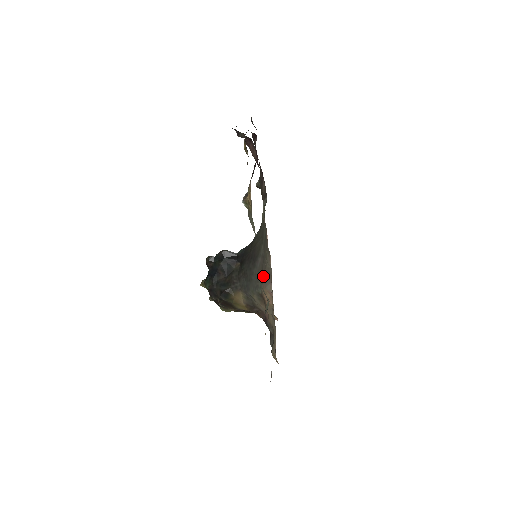
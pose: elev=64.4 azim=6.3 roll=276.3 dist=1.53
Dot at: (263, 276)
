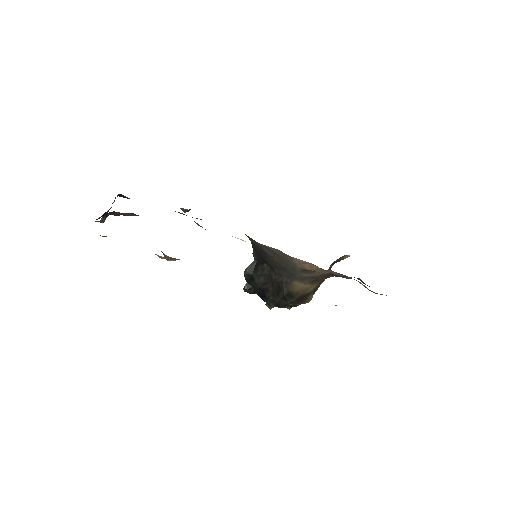
Dot at: (283, 259)
